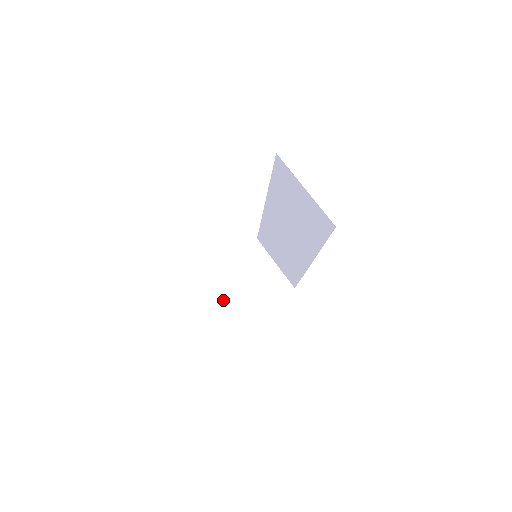
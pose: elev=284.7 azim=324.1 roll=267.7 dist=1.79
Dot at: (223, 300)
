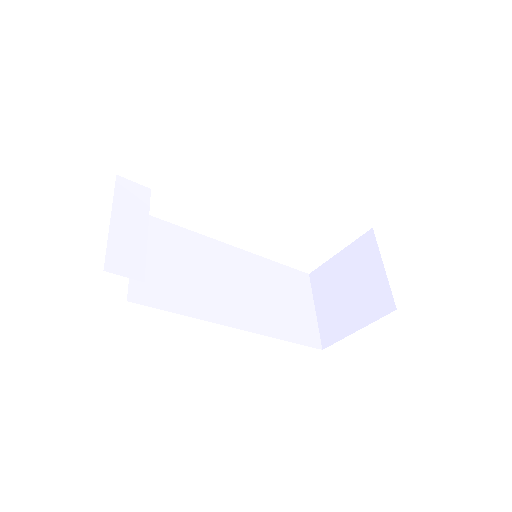
Dot at: (318, 309)
